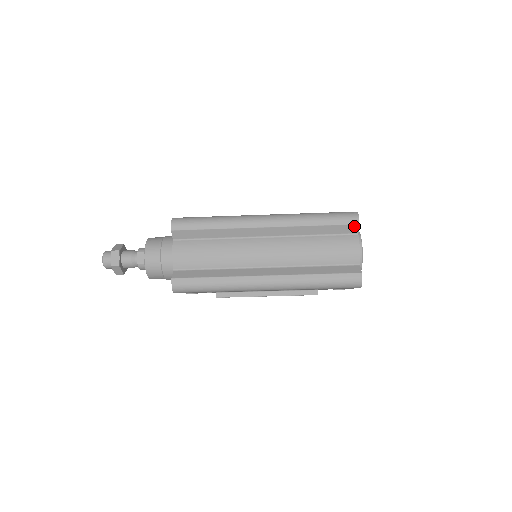
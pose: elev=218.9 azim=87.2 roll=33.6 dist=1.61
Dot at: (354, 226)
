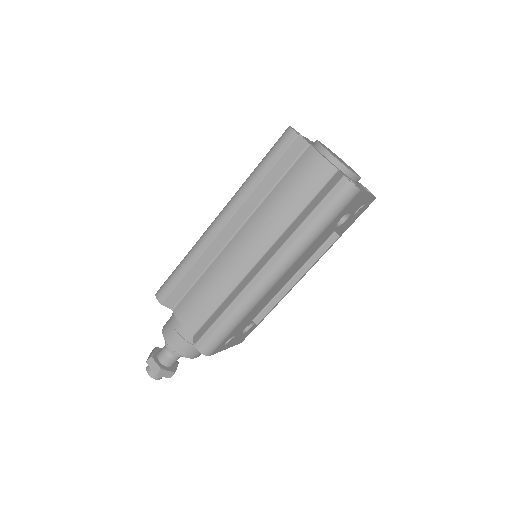
Dot at: (296, 142)
